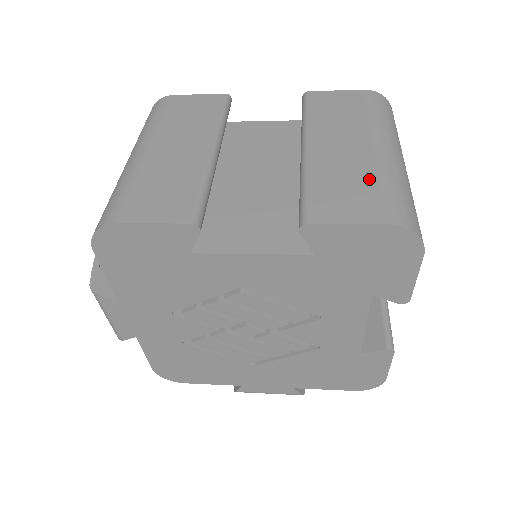
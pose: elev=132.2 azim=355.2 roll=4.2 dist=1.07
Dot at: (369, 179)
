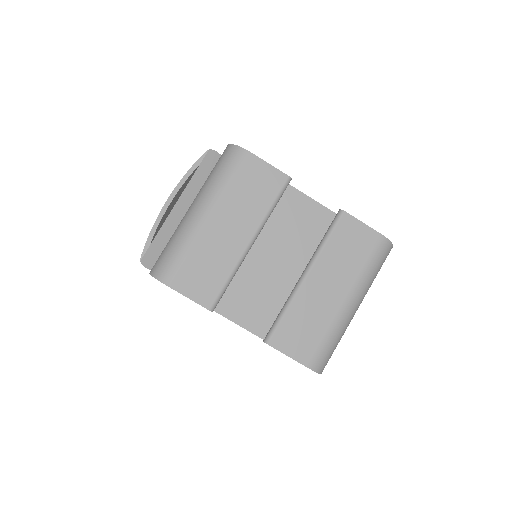
Dot at: (321, 328)
